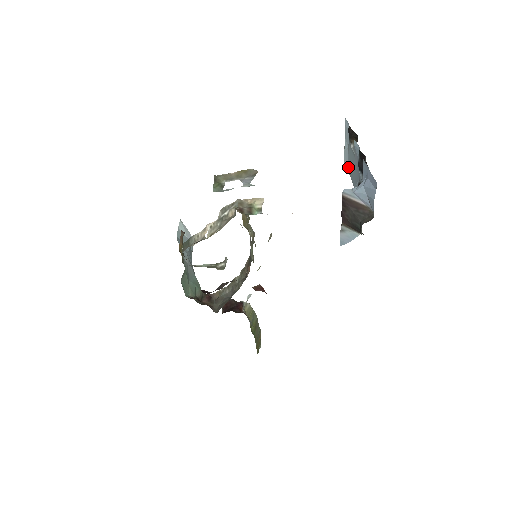
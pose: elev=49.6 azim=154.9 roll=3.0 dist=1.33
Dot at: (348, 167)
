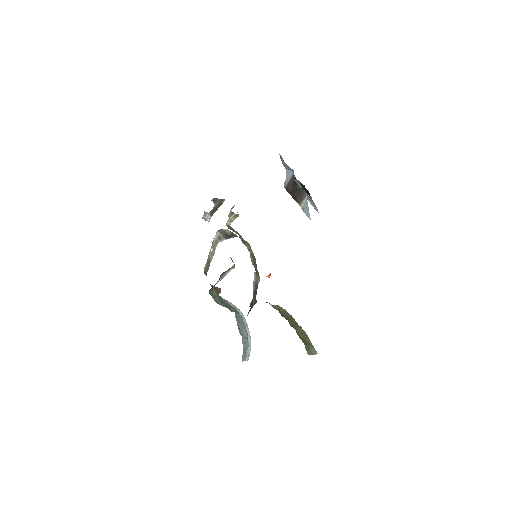
Dot at: (313, 204)
